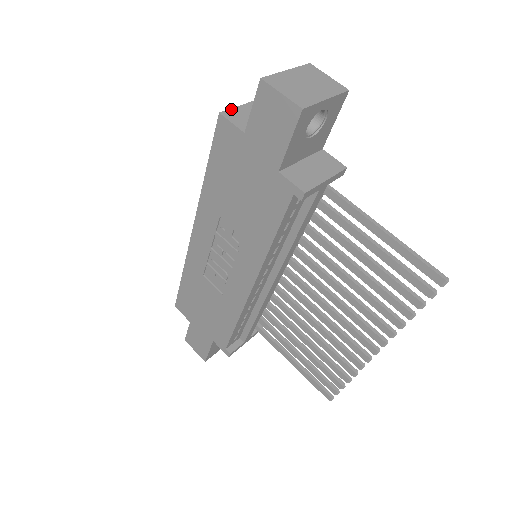
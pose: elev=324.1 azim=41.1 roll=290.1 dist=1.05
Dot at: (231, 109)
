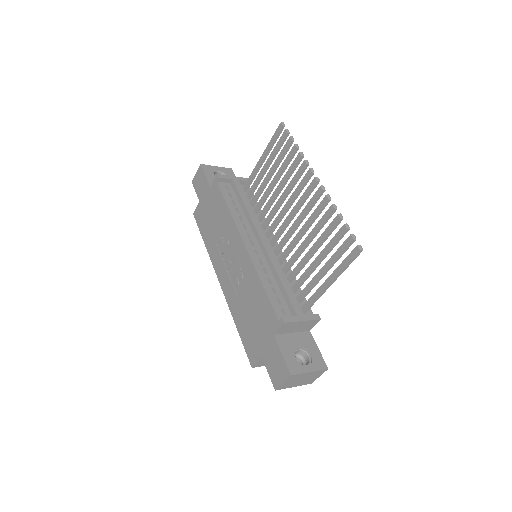
Dot at: occluded
